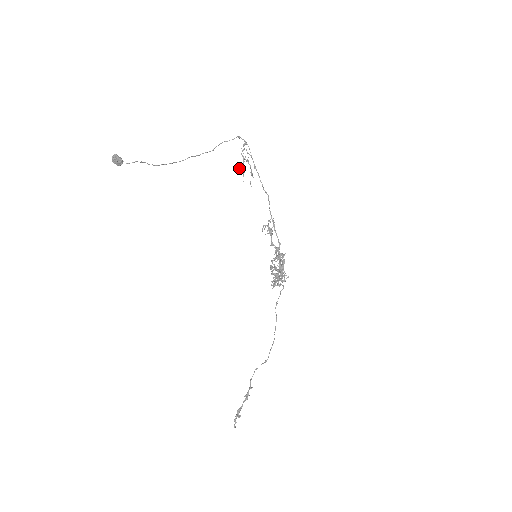
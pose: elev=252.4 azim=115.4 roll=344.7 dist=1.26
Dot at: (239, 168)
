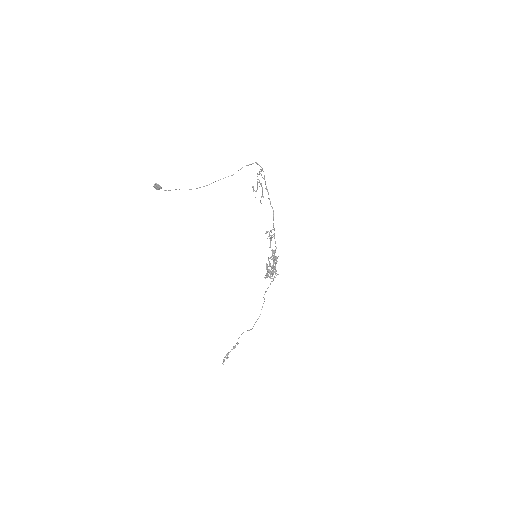
Dot at: (253, 188)
